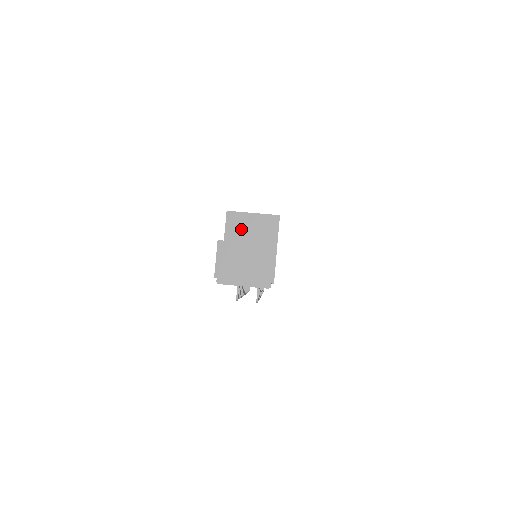
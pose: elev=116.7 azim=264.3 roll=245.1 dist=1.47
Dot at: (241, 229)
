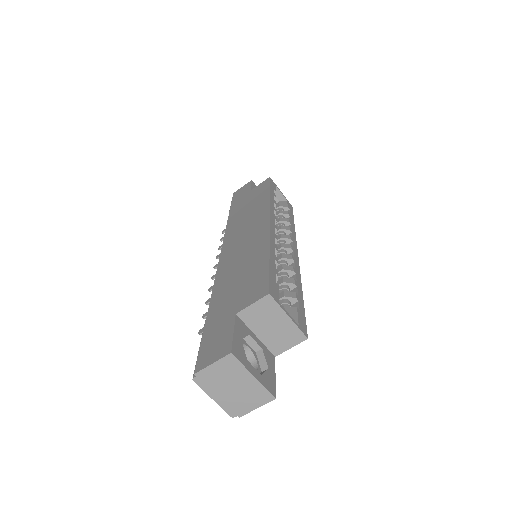
Dot at: (264, 318)
